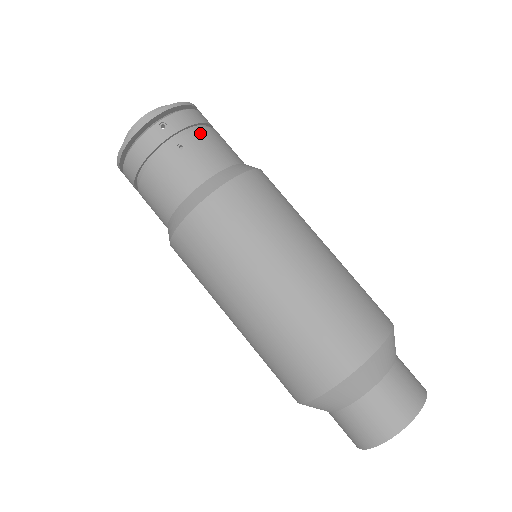
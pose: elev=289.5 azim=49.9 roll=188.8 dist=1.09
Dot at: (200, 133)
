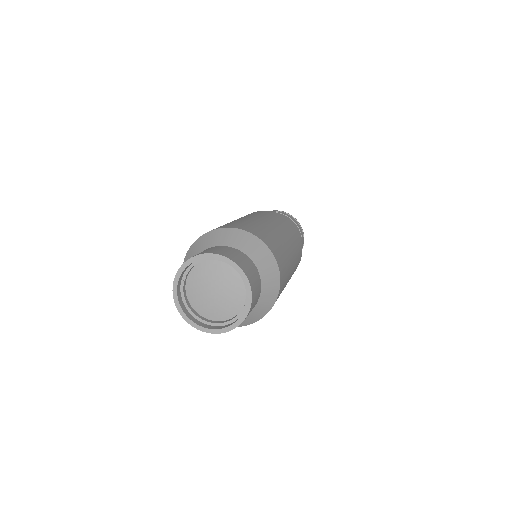
Dot at: (288, 218)
